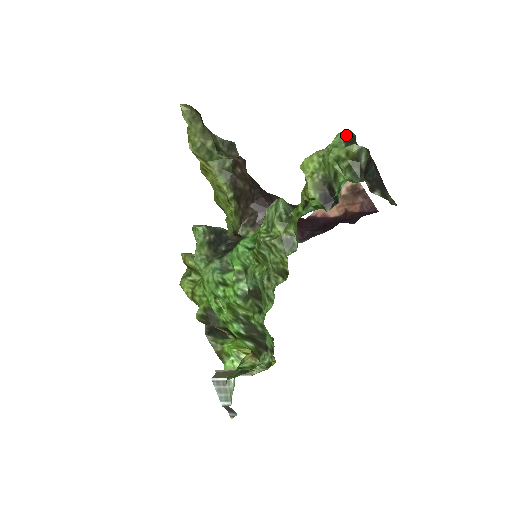
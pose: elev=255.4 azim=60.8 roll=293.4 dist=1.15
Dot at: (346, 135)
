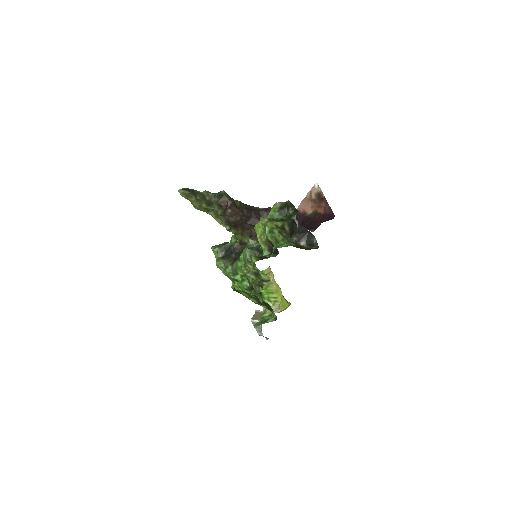
Dot at: (278, 207)
